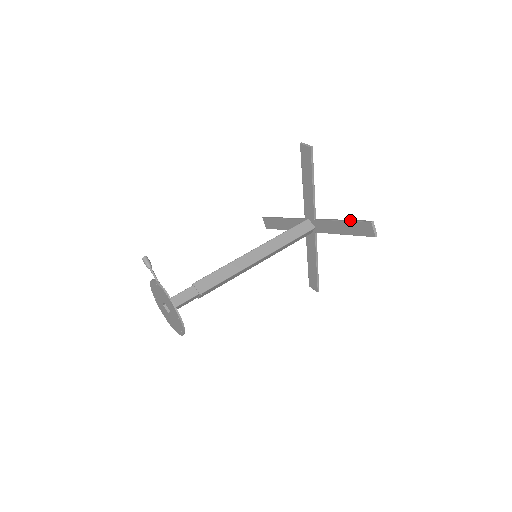
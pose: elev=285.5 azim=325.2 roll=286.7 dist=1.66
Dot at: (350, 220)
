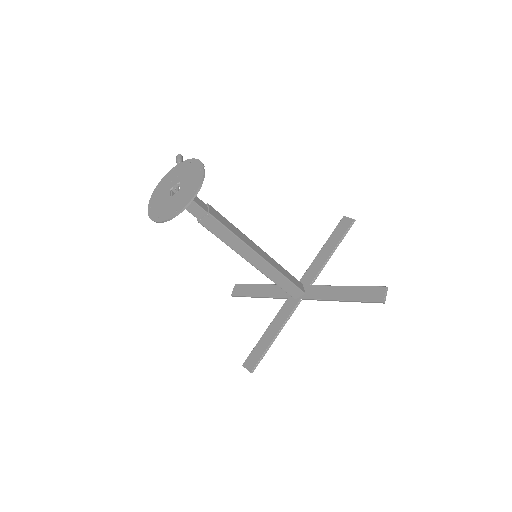
Dot at: (359, 286)
